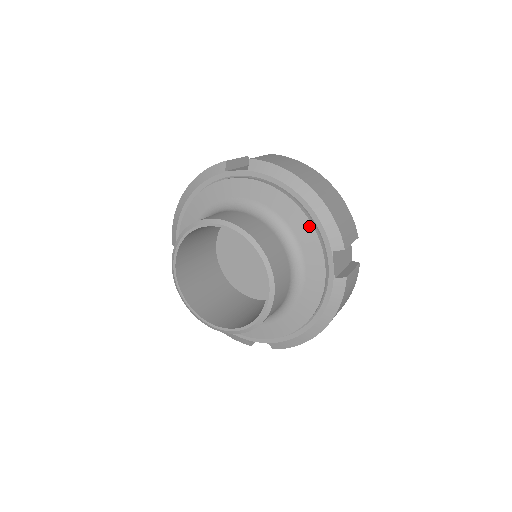
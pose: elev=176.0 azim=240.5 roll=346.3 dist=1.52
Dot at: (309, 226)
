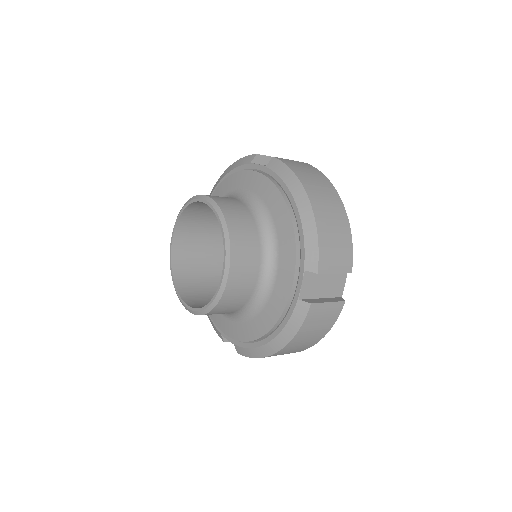
Dot at: (292, 236)
